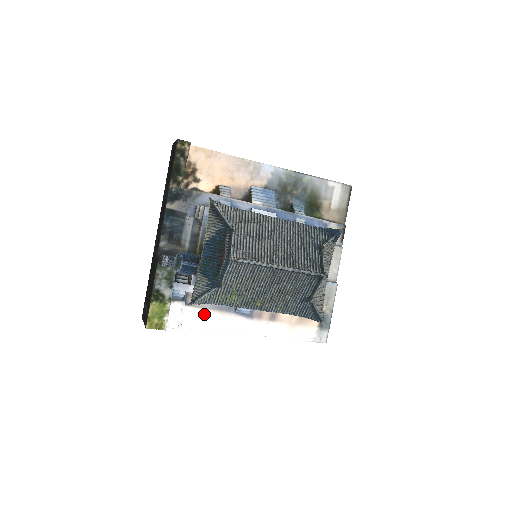
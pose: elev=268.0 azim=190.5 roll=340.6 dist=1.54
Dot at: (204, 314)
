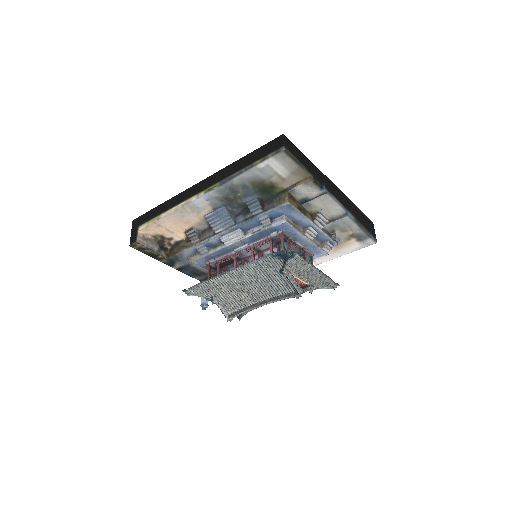
Dot at: occluded
